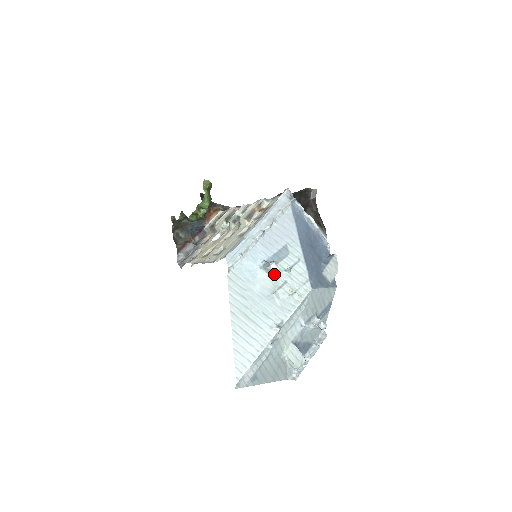
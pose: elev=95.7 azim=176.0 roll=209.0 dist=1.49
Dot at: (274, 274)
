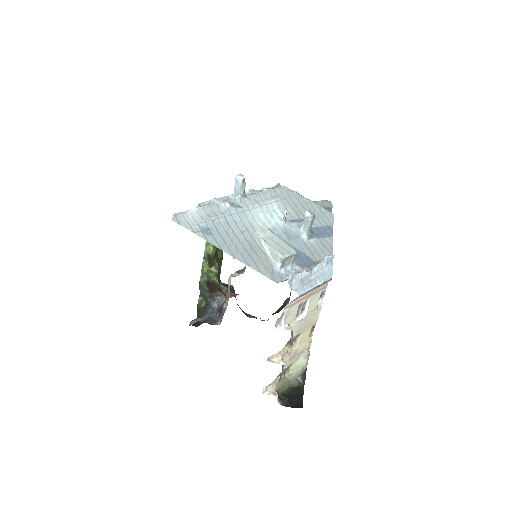
Dot at: occluded
